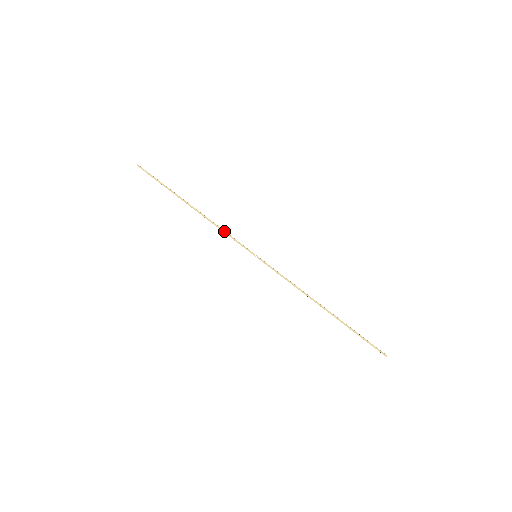
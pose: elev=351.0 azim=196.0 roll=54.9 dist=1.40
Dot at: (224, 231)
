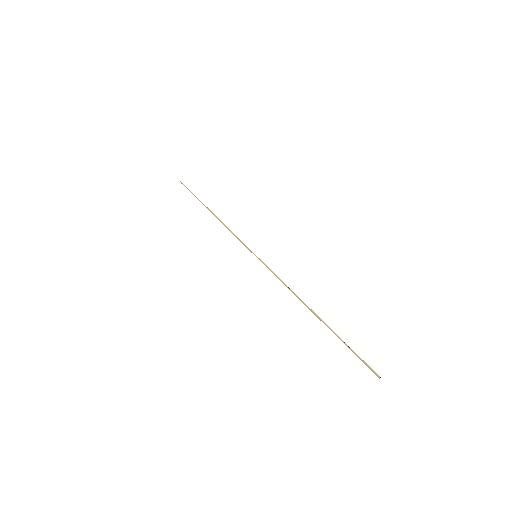
Dot at: (233, 233)
